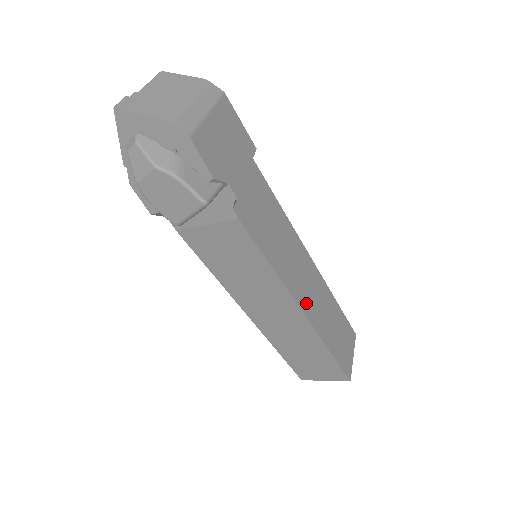
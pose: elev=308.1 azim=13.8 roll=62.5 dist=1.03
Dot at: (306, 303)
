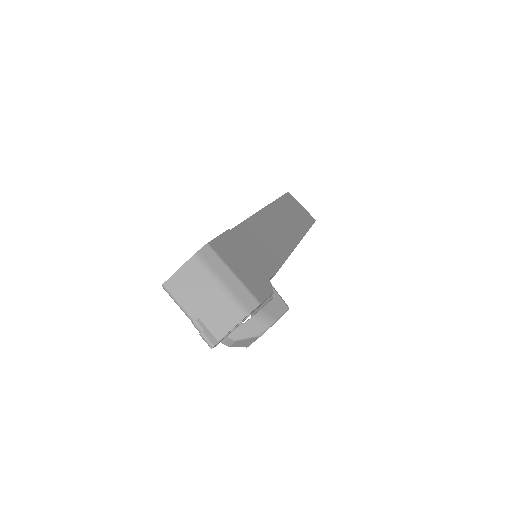
Dot at: (292, 236)
